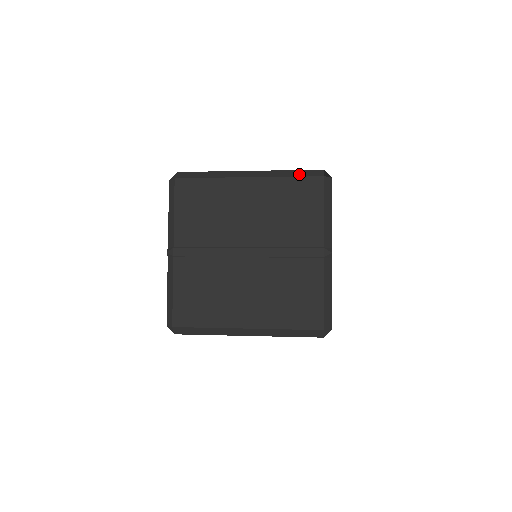
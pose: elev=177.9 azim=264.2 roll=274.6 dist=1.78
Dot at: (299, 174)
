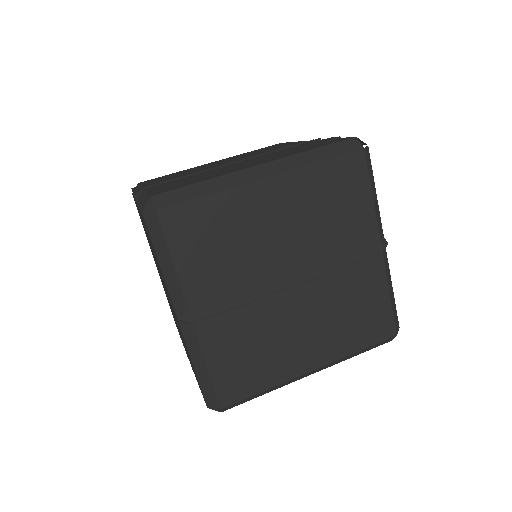
Dot at: (331, 153)
